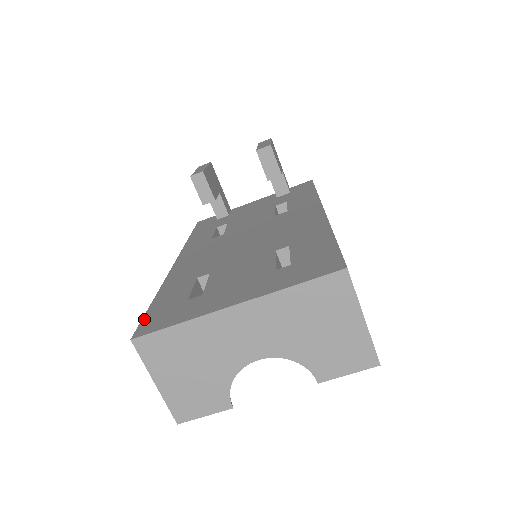
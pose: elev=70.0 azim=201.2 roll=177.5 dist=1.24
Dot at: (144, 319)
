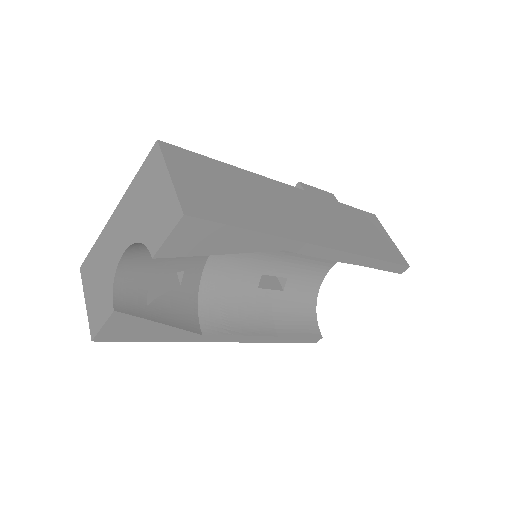
Dot at: occluded
